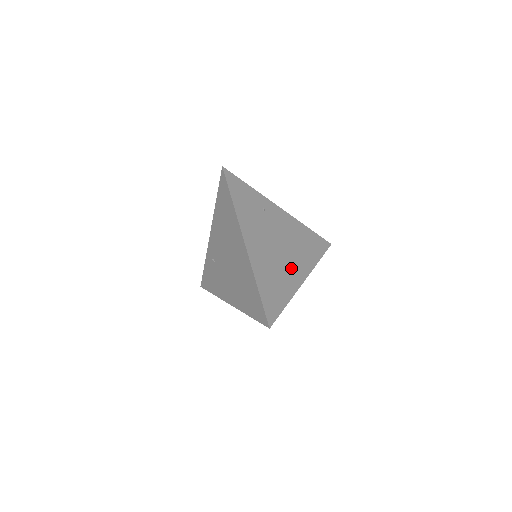
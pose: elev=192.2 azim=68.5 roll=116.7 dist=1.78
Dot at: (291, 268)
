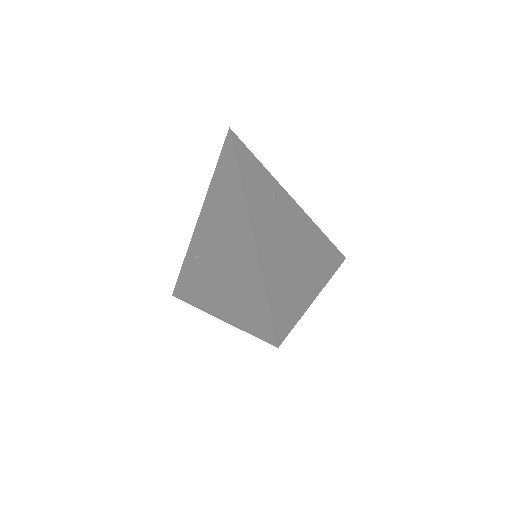
Dot at: (304, 274)
